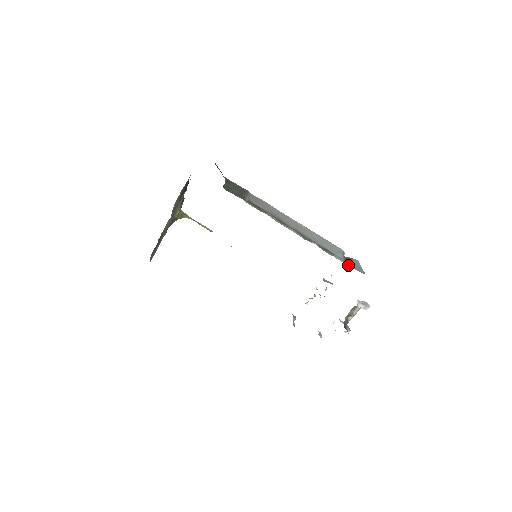
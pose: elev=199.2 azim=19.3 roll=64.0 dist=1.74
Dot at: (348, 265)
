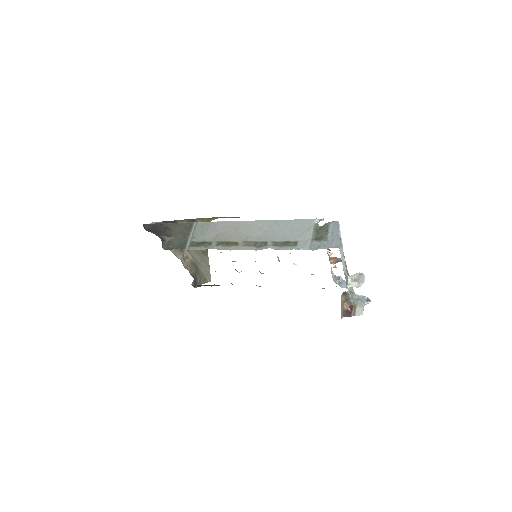
Dot at: (316, 247)
